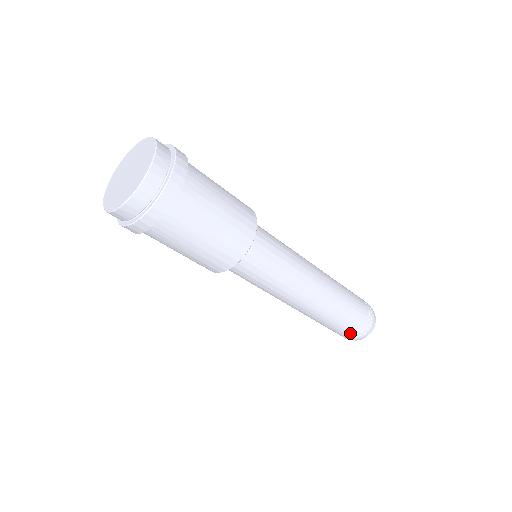
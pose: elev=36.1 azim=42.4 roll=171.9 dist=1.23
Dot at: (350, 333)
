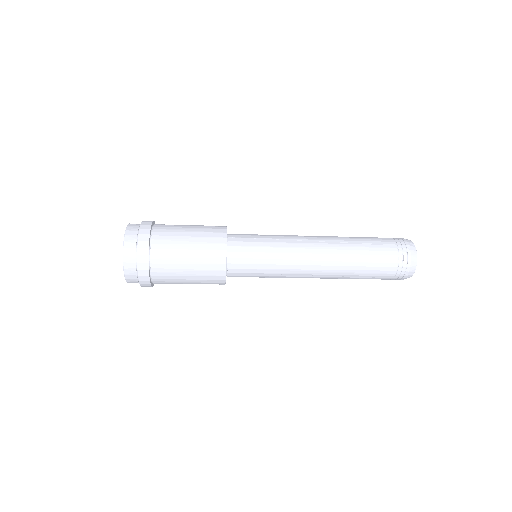
Dot at: (387, 279)
